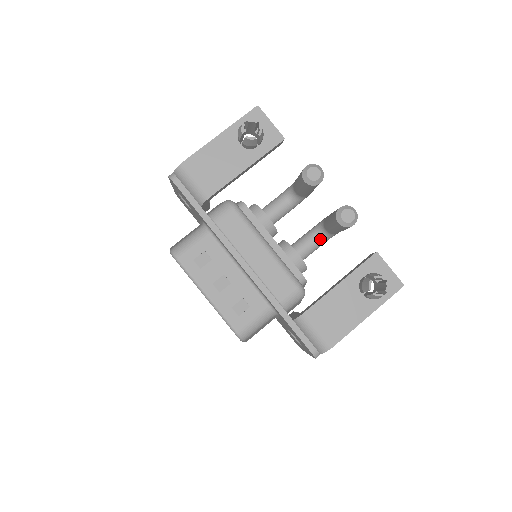
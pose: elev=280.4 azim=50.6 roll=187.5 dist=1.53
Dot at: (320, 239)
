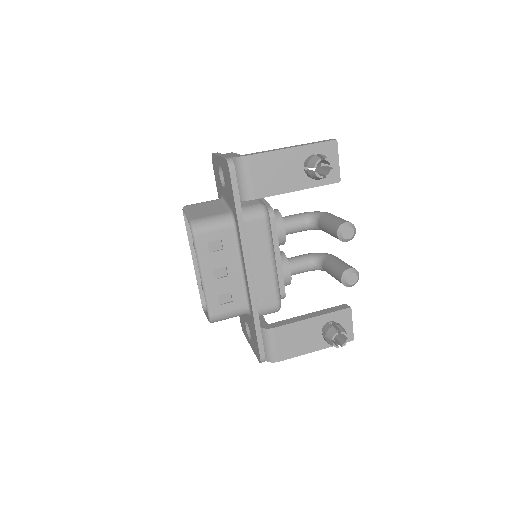
Dot at: (313, 268)
